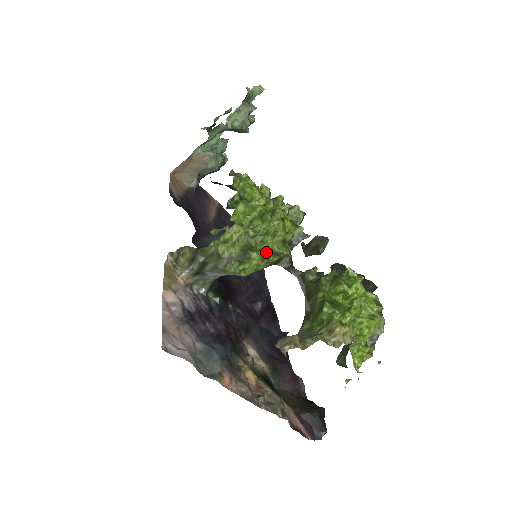
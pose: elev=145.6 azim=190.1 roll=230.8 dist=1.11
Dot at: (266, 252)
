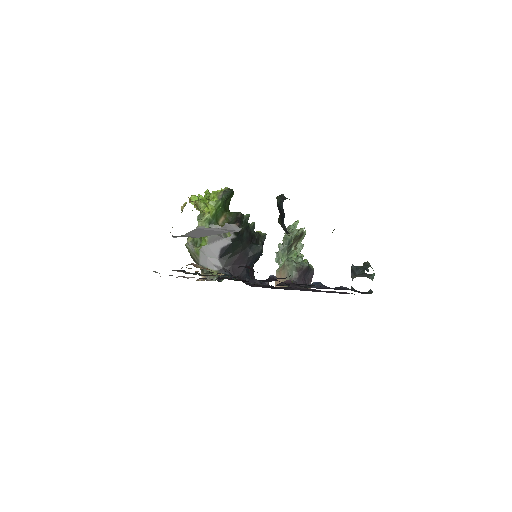
Dot at: occluded
